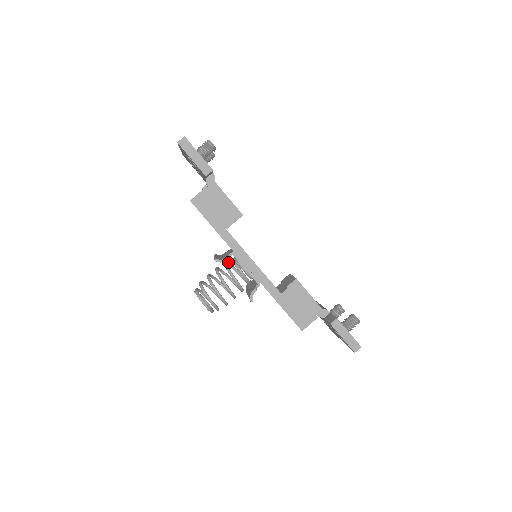
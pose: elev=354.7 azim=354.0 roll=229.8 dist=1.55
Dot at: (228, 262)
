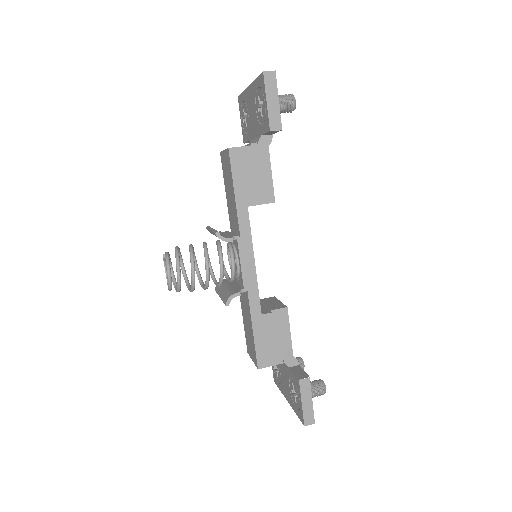
Dot at: occluded
